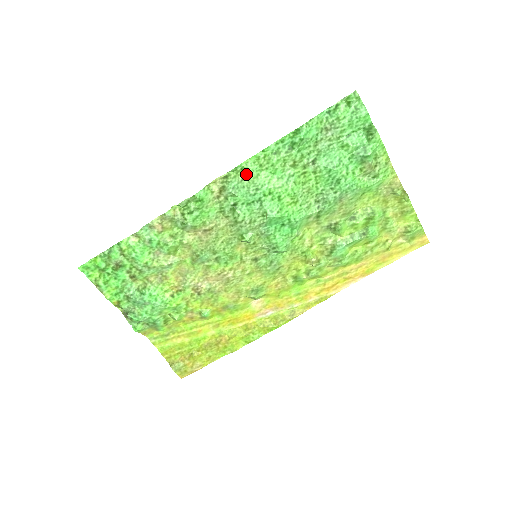
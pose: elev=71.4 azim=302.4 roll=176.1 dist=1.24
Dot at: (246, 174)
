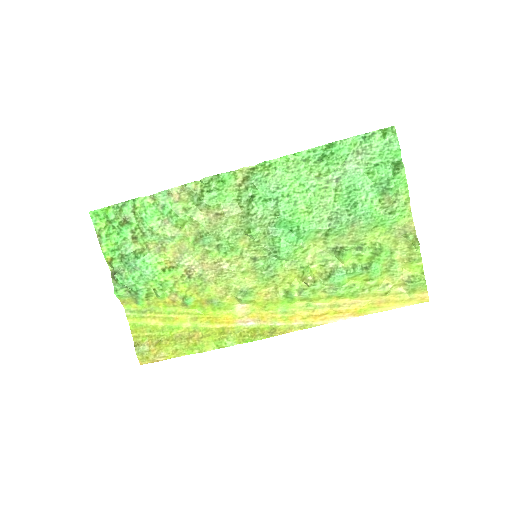
Dot at: (272, 171)
